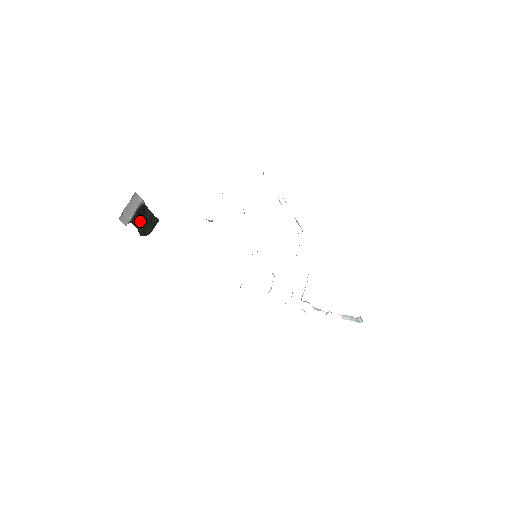
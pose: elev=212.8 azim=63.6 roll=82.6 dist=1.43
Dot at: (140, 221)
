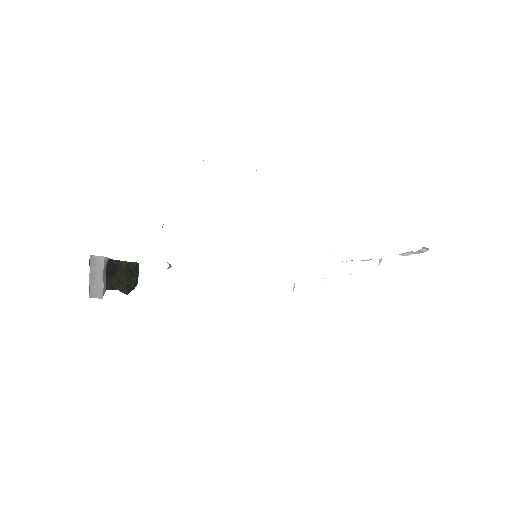
Dot at: (117, 280)
